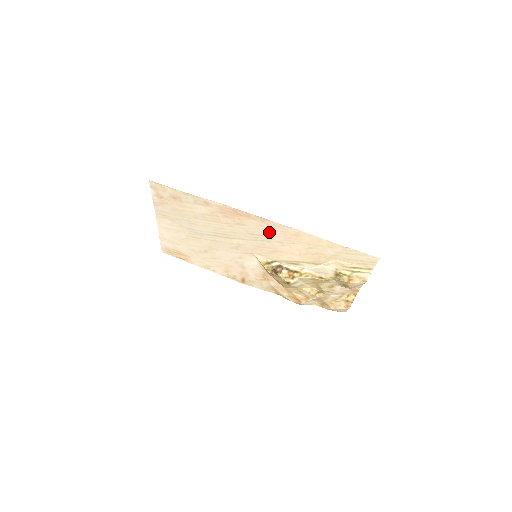
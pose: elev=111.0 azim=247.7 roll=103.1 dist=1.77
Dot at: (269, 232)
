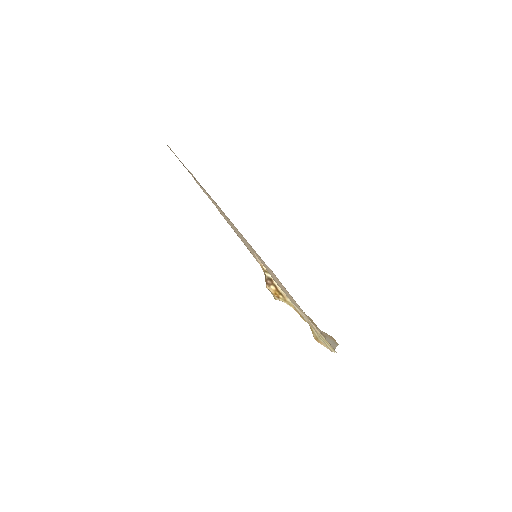
Dot at: occluded
